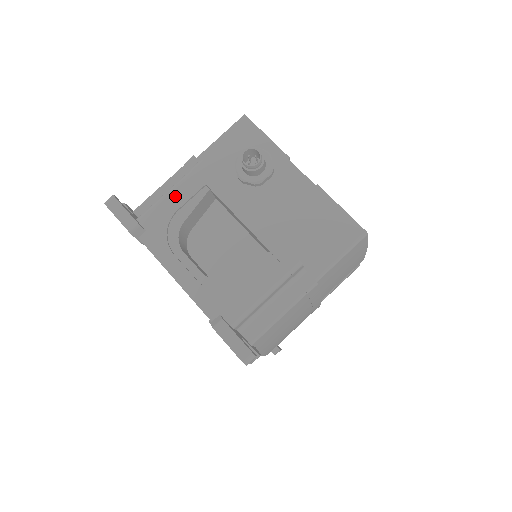
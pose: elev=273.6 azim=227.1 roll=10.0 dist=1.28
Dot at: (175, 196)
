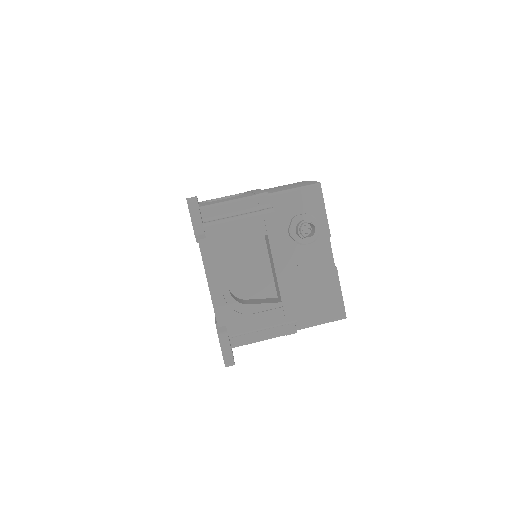
Dot at: (240, 225)
